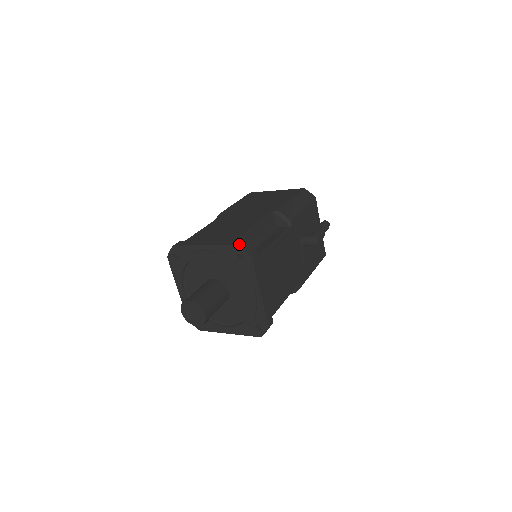
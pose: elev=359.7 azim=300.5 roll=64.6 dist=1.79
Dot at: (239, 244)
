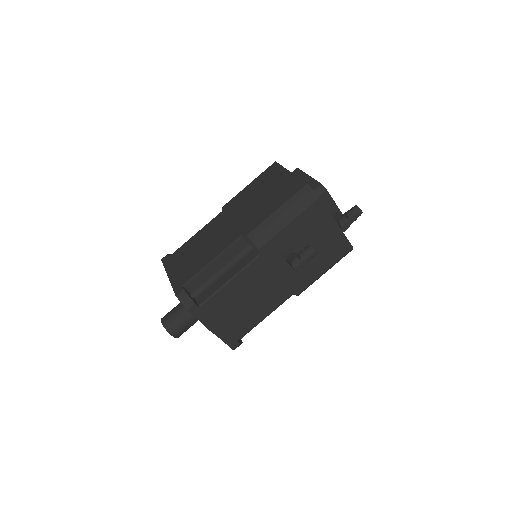
Dot at: (178, 295)
